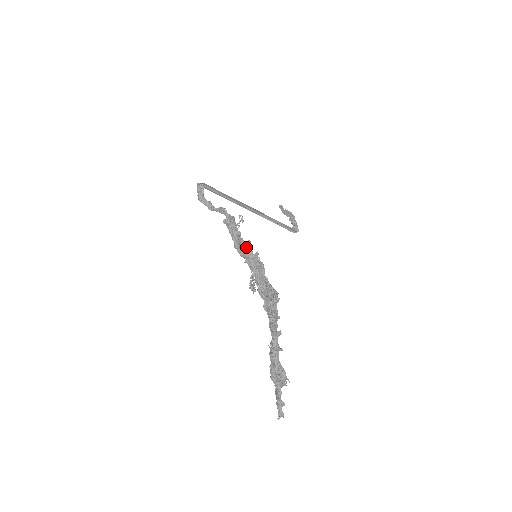
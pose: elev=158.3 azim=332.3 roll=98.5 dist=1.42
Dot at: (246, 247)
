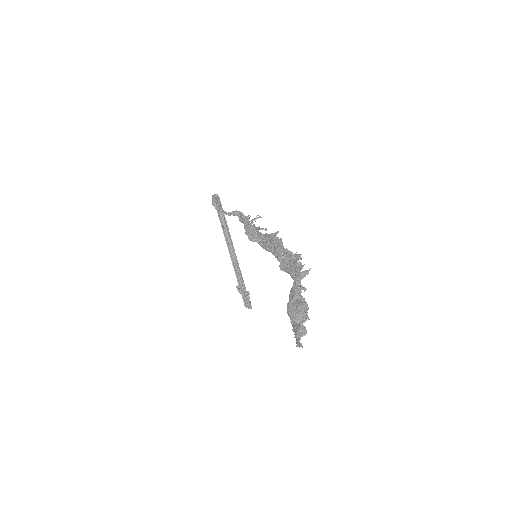
Dot at: (261, 233)
